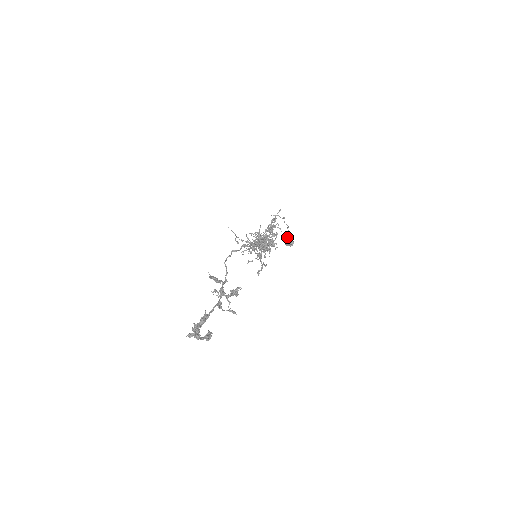
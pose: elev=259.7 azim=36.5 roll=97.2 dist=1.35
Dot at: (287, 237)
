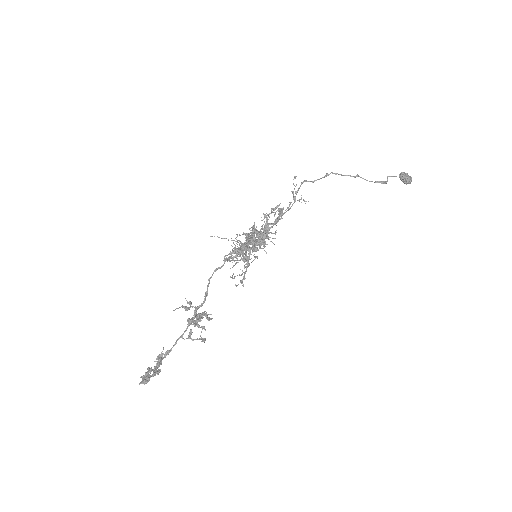
Dot at: occluded
